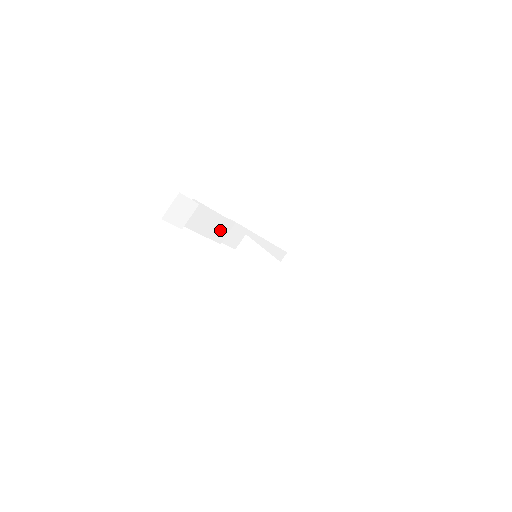
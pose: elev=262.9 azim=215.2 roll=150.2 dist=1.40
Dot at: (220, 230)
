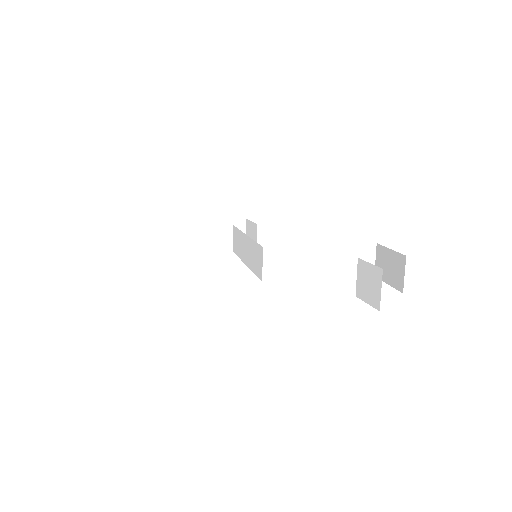
Dot at: occluded
